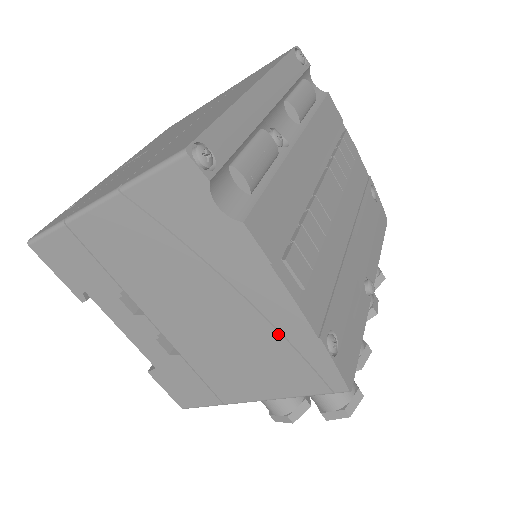
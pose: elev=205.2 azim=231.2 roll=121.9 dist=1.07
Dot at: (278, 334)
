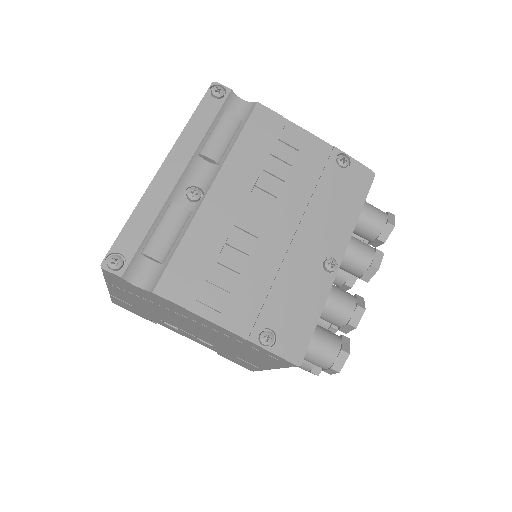
Dot at: (232, 338)
